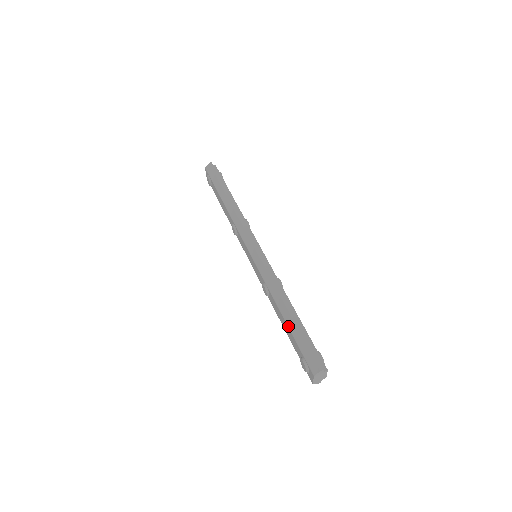
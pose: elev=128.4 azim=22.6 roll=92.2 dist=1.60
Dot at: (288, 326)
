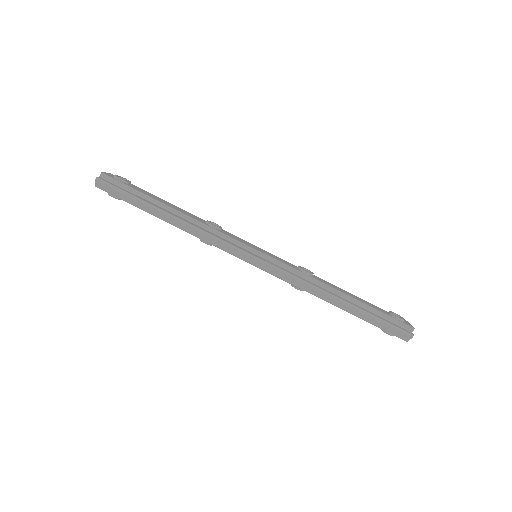
Dot at: occluded
